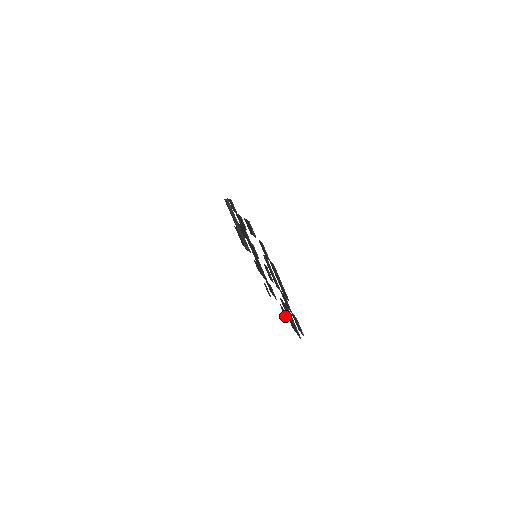
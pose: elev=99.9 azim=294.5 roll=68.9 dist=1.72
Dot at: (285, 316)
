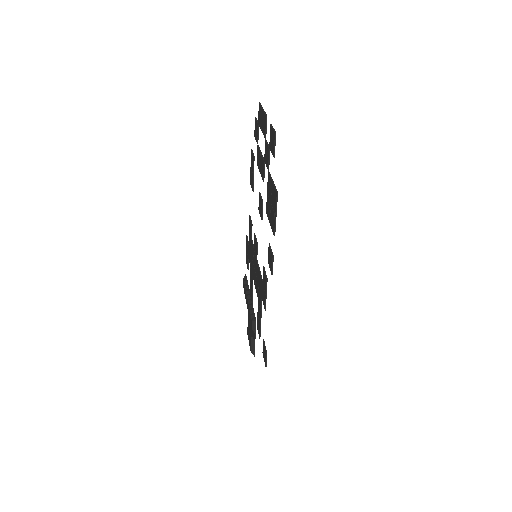
Dot at: (271, 259)
